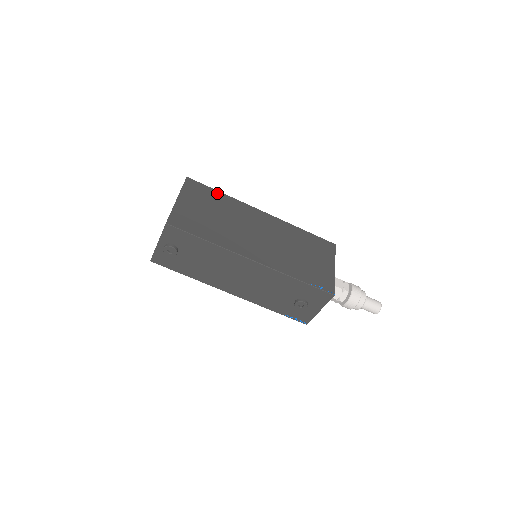
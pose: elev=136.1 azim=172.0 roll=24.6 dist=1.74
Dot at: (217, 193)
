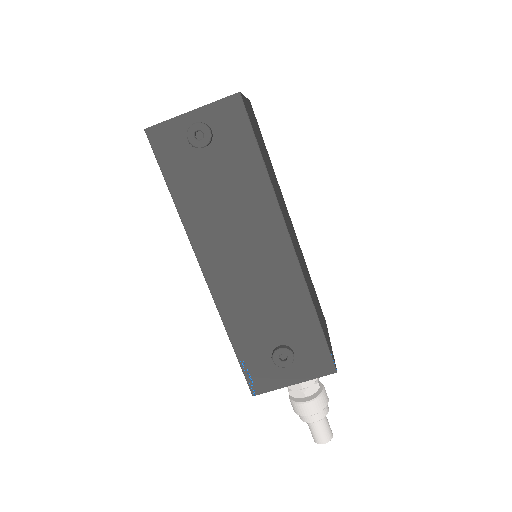
Dot at: occluded
